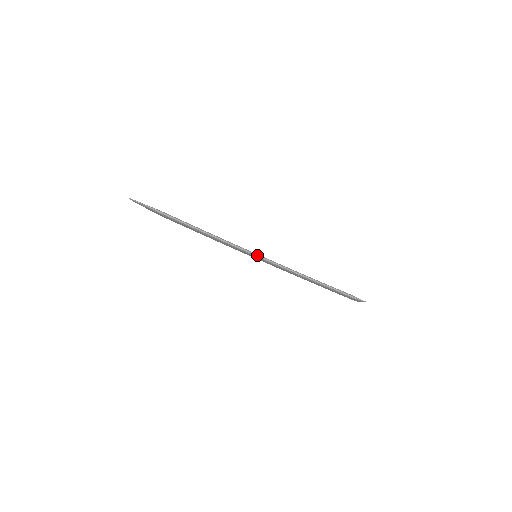
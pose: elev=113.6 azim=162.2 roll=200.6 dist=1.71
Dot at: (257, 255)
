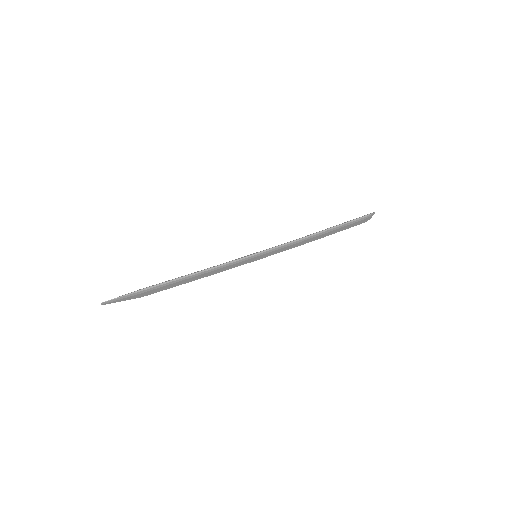
Dot at: (256, 253)
